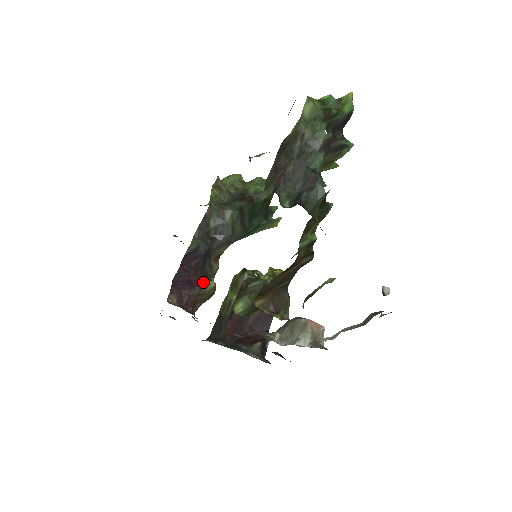
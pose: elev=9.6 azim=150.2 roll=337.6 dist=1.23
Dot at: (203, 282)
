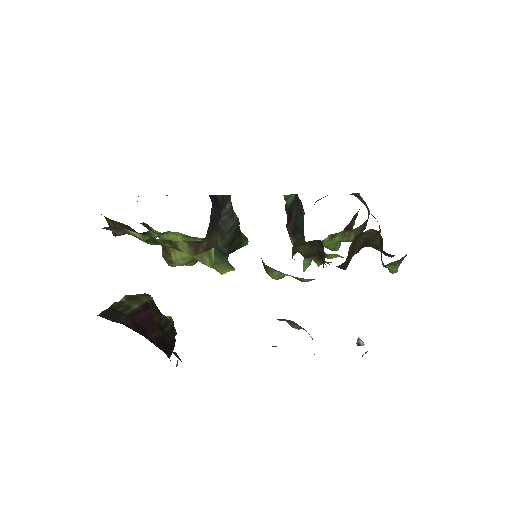
Dot at: occluded
